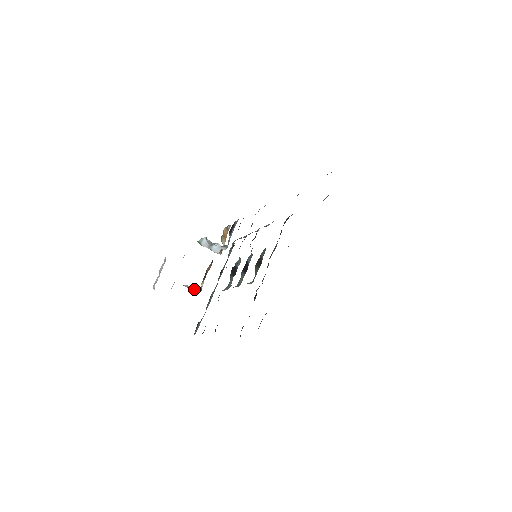
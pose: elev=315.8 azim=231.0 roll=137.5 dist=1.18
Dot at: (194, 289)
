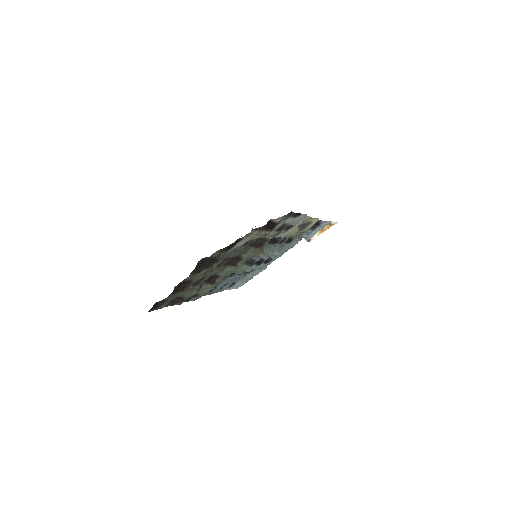
Dot at: occluded
